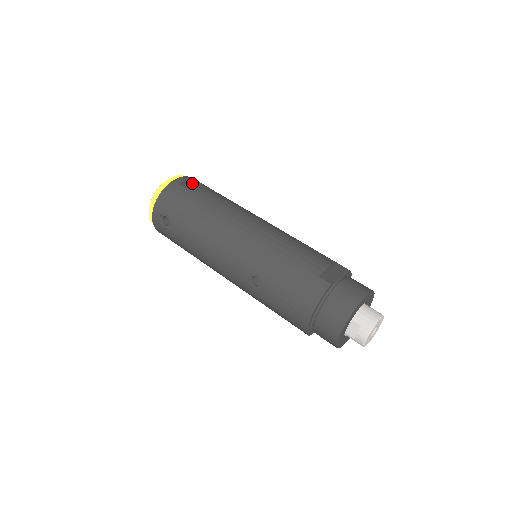
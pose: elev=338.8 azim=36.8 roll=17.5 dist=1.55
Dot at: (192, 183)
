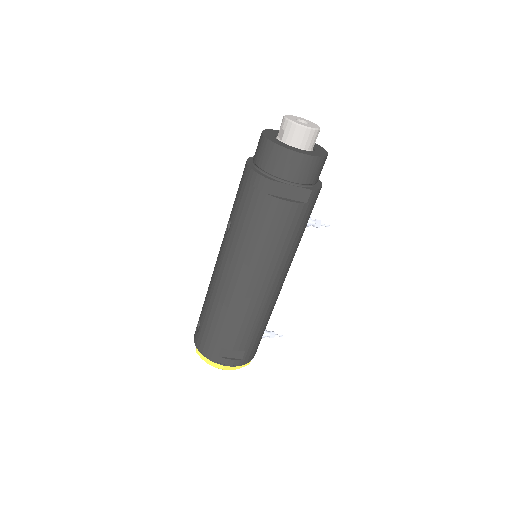
Dot at: occluded
